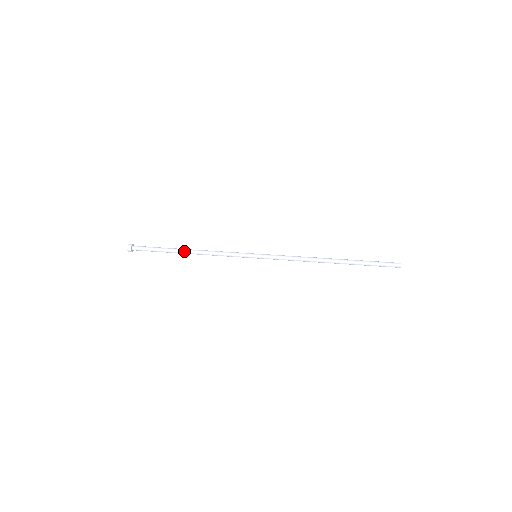
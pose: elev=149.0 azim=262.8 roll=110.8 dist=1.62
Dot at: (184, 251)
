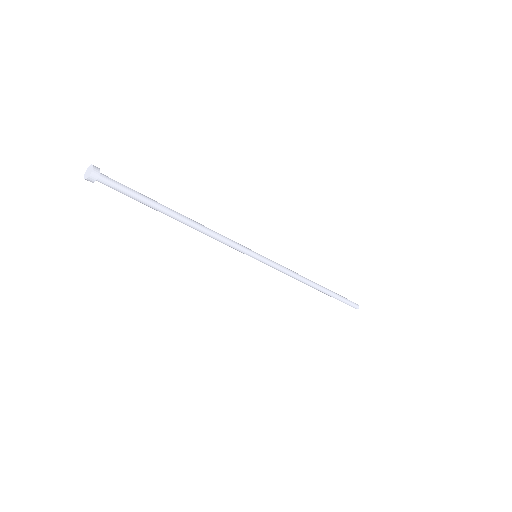
Dot at: occluded
